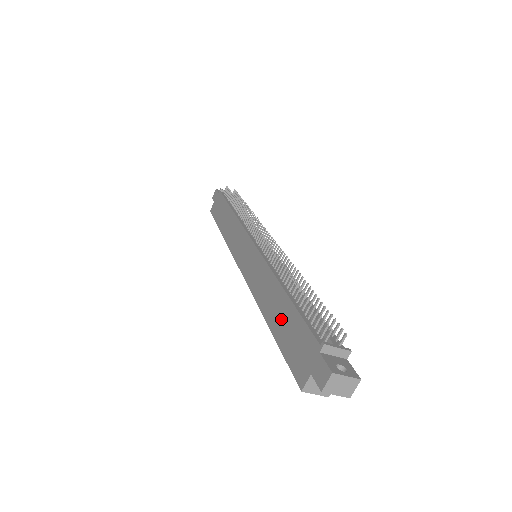
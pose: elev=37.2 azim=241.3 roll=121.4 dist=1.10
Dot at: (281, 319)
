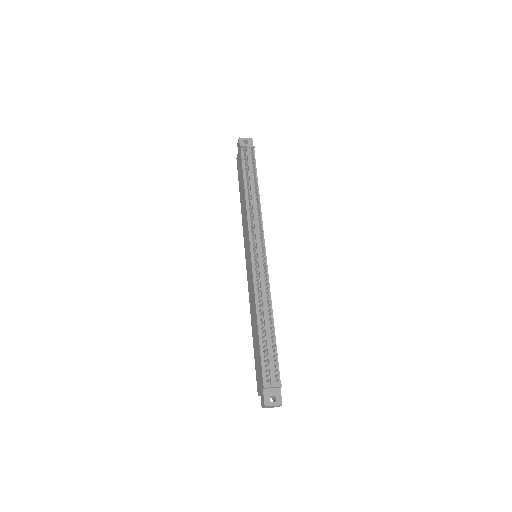
Dot at: (255, 342)
